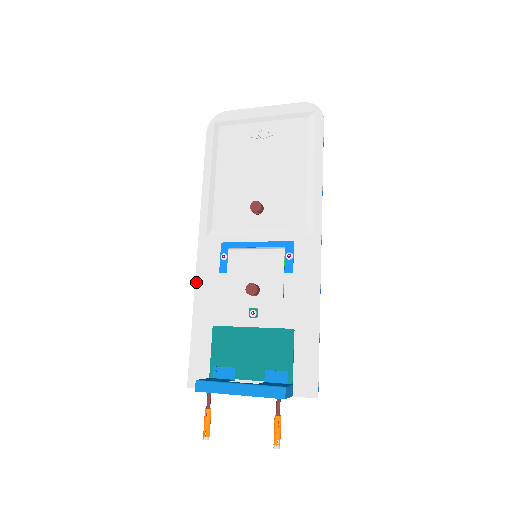
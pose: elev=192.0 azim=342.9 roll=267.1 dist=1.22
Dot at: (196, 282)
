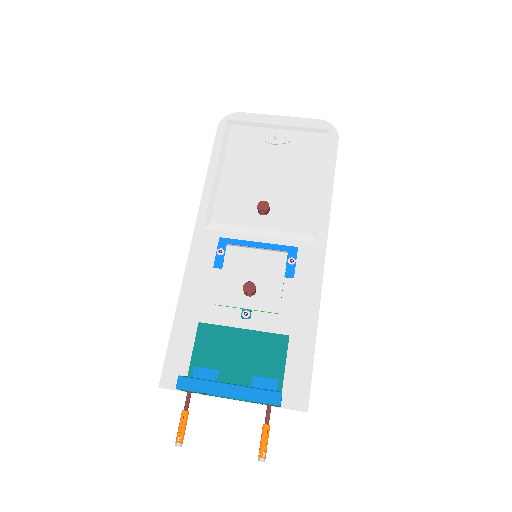
Dot at: (185, 274)
